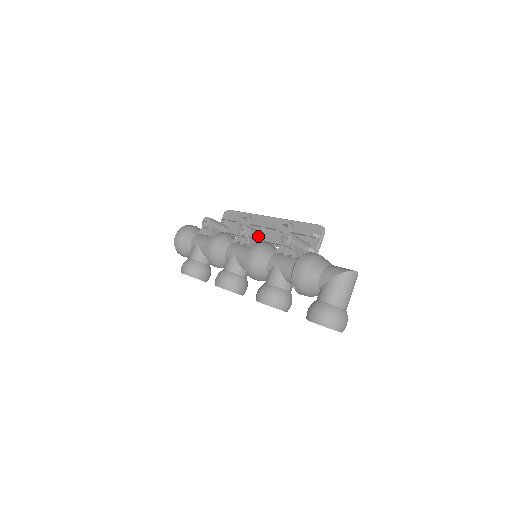
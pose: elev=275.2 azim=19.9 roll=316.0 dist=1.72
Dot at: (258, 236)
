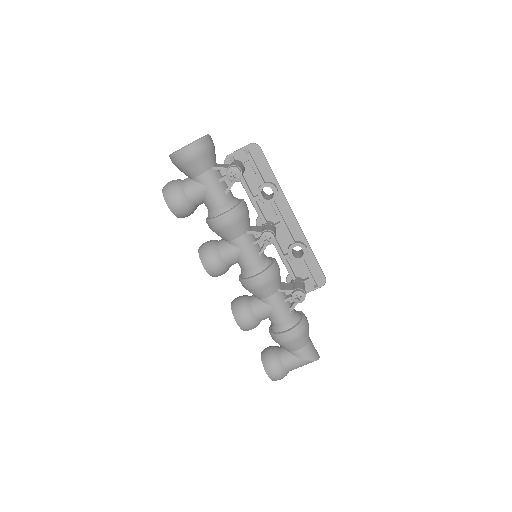
Dot at: occluded
